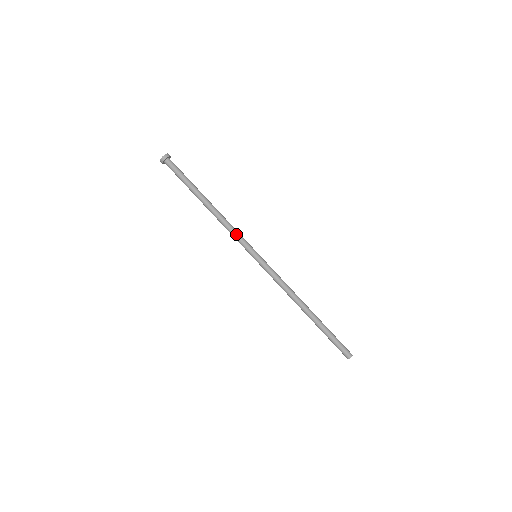
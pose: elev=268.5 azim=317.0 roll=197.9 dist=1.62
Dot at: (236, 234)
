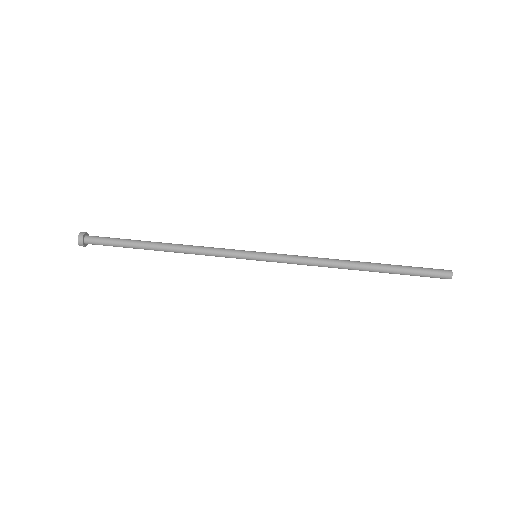
Dot at: (216, 249)
